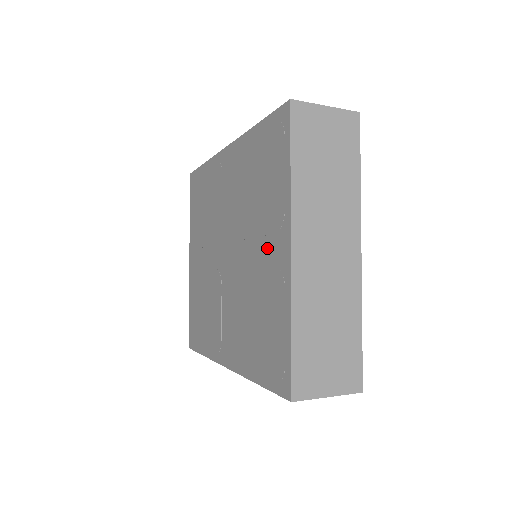
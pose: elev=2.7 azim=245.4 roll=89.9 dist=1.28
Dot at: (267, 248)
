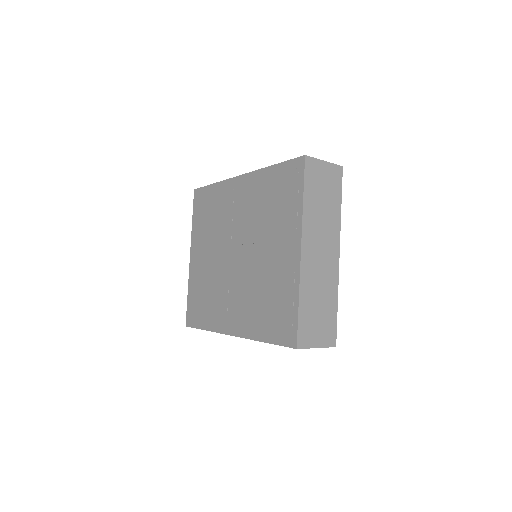
Dot at: (279, 250)
